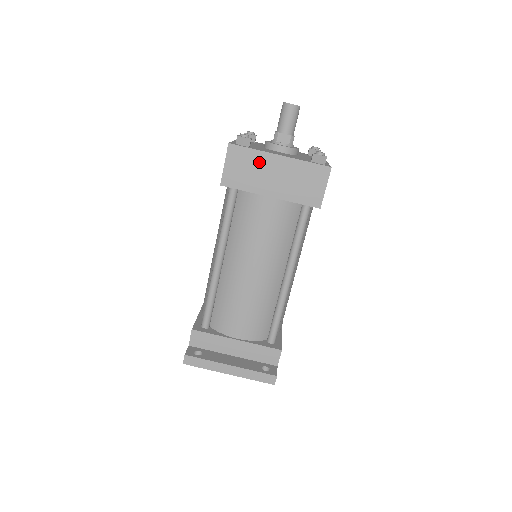
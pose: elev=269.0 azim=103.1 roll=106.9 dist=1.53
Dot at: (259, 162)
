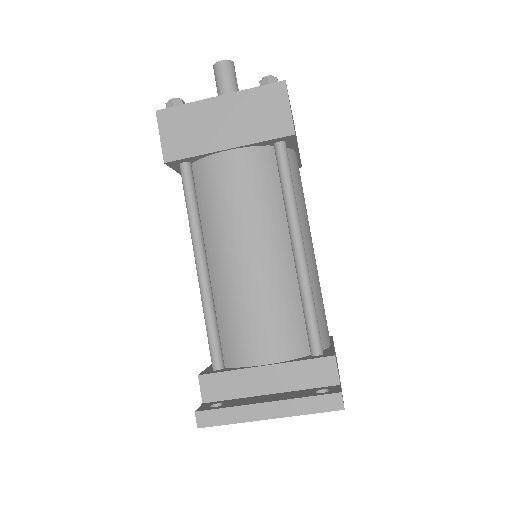
Dot at: (198, 115)
